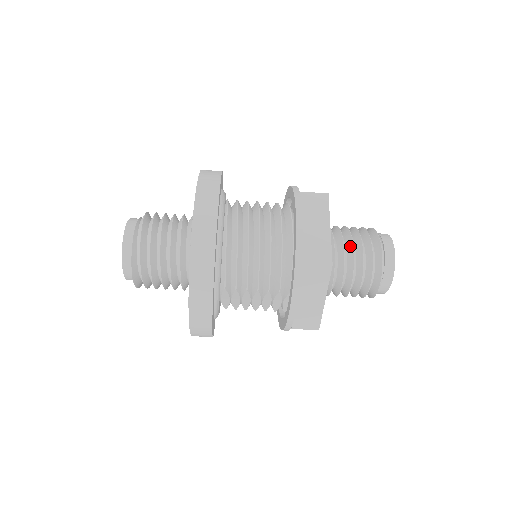
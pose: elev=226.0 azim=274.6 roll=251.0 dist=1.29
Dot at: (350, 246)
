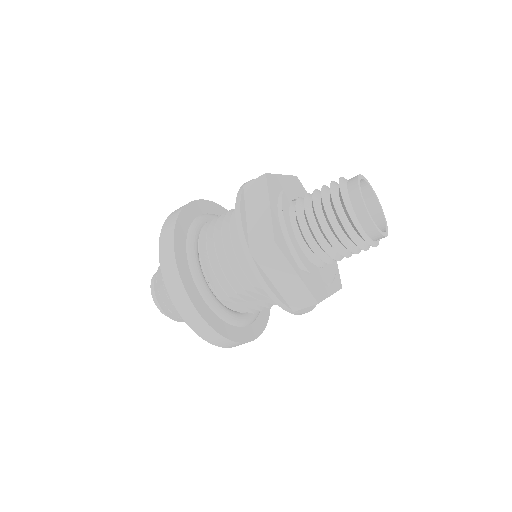
Dot at: (313, 209)
